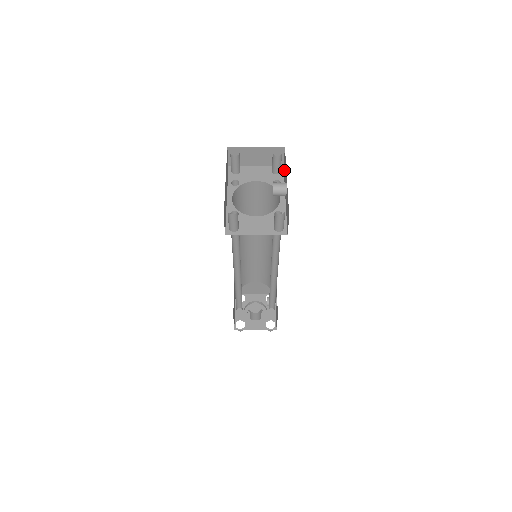
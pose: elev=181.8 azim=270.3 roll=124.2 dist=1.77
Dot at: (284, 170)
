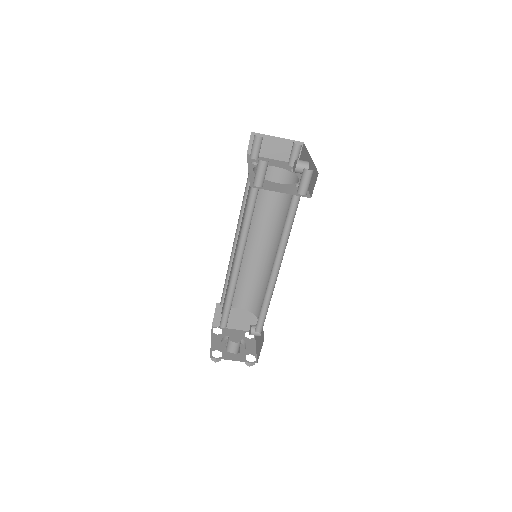
Dot at: occluded
